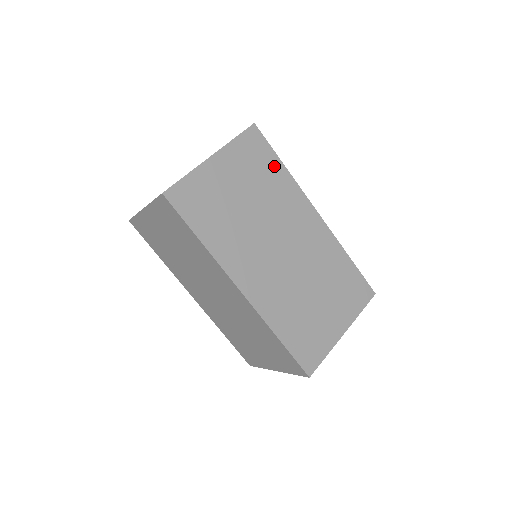
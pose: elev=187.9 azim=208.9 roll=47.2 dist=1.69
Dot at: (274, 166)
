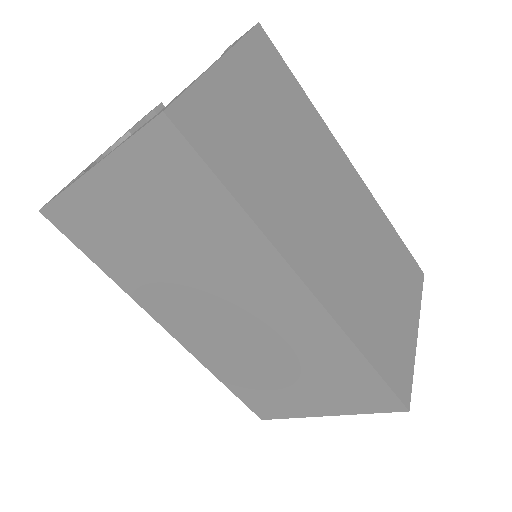
Dot at: (213, 200)
